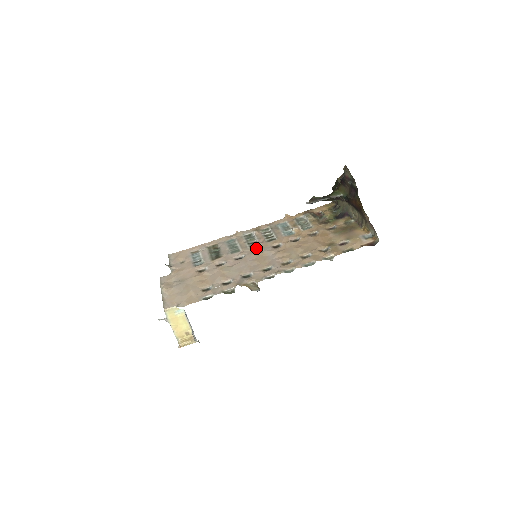
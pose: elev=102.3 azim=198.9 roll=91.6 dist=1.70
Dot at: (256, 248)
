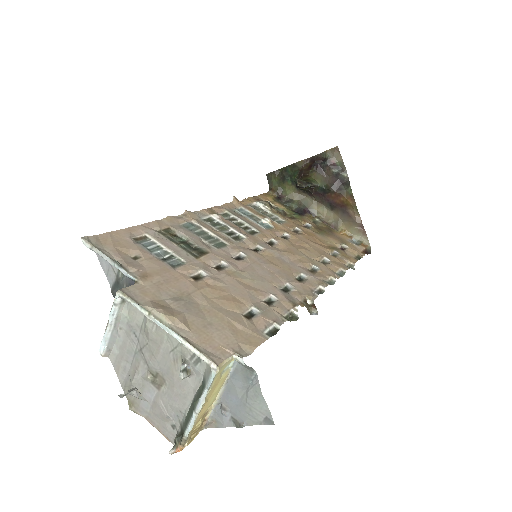
Dot at: (246, 243)
